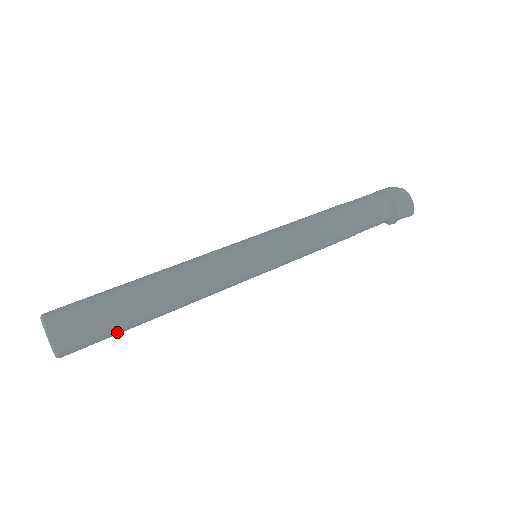
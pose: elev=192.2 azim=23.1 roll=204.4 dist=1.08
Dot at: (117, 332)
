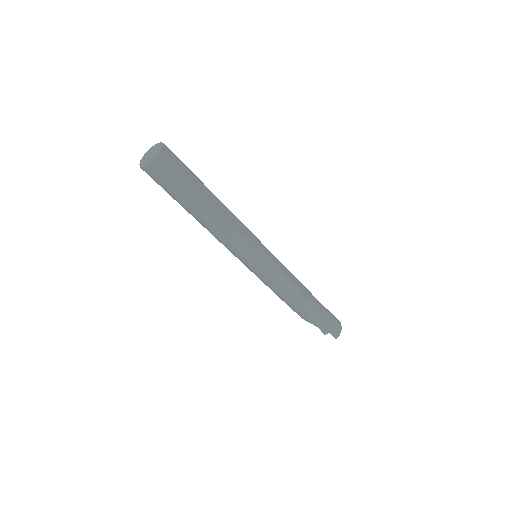
Dot at: (183, 190)
